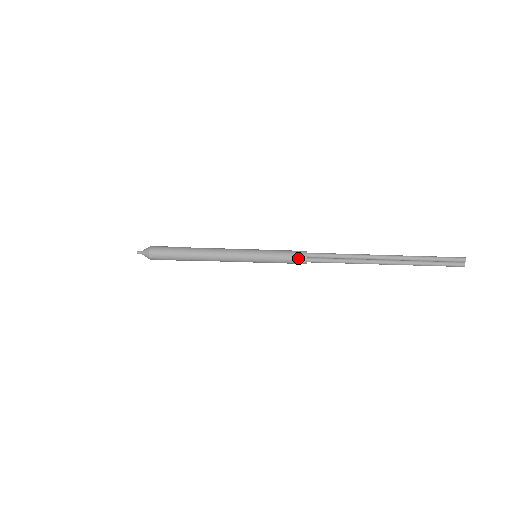
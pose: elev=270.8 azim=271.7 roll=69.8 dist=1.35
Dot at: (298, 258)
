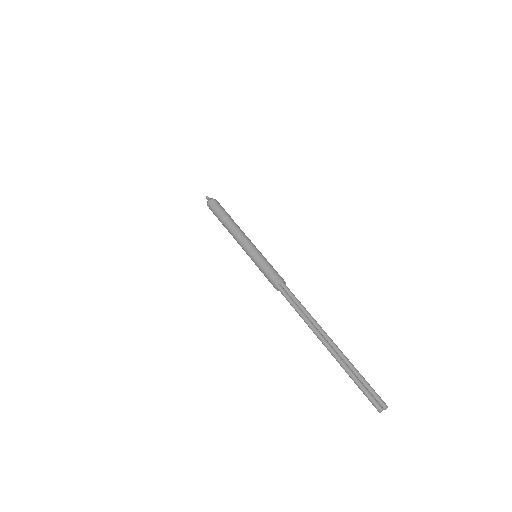
Dot at: (278, 276)
